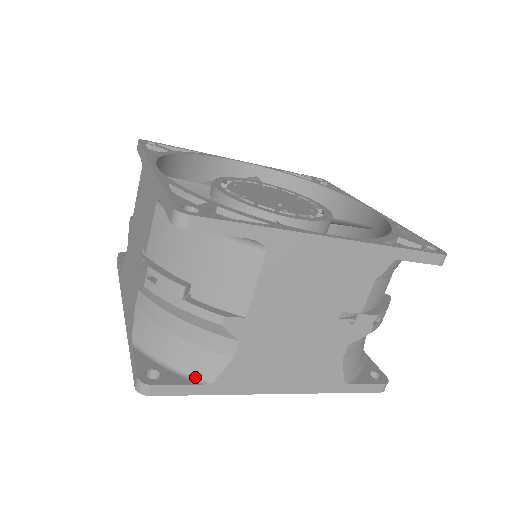
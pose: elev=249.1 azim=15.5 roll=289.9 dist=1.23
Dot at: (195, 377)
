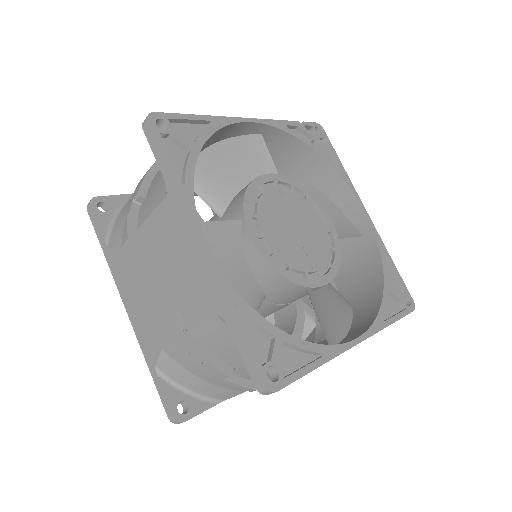
Dot at: (212, 399)
